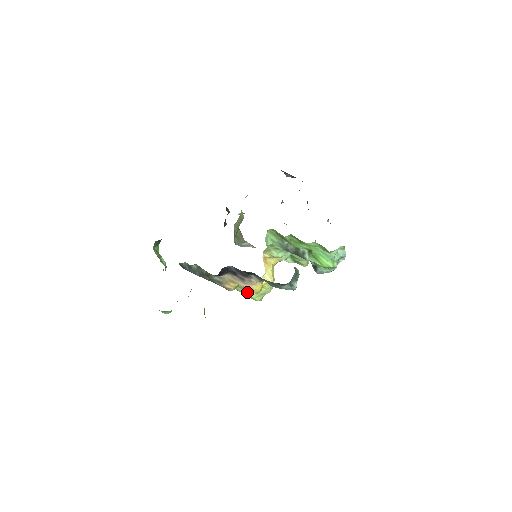
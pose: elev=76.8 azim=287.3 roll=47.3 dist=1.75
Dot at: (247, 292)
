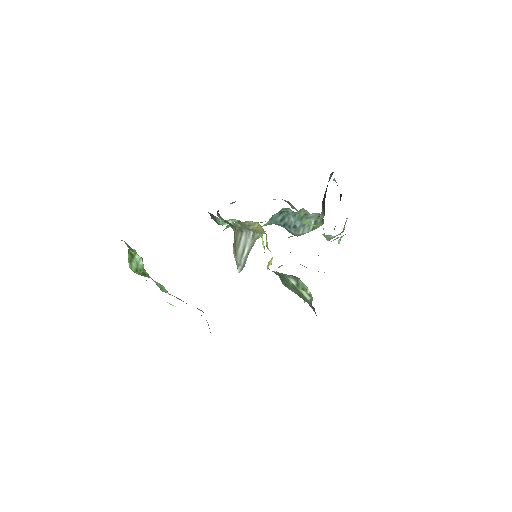
Dot at: occluded
